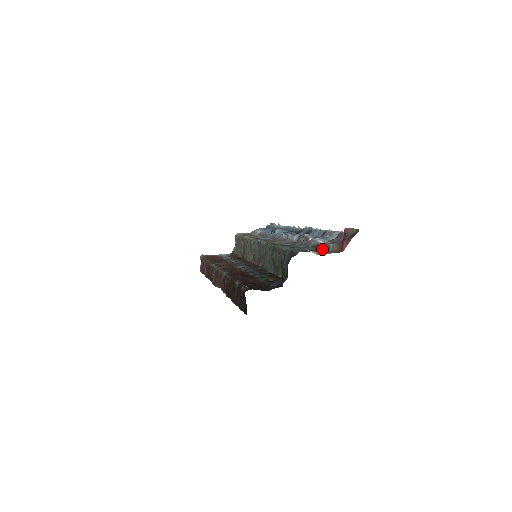
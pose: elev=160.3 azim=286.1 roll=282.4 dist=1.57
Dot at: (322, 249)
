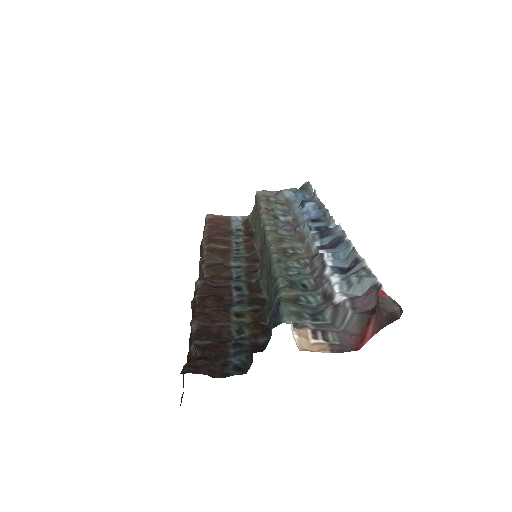
Dot at: (331, 317)
